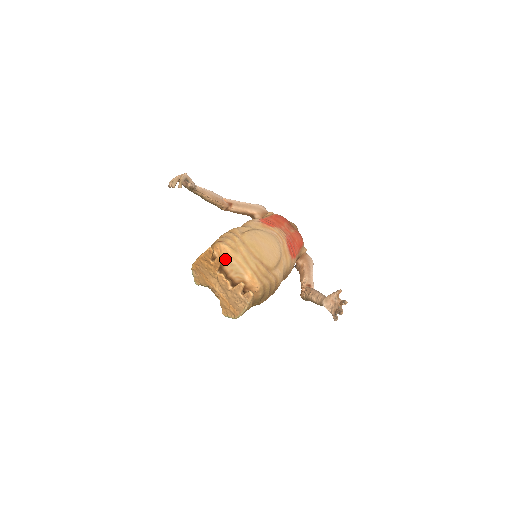
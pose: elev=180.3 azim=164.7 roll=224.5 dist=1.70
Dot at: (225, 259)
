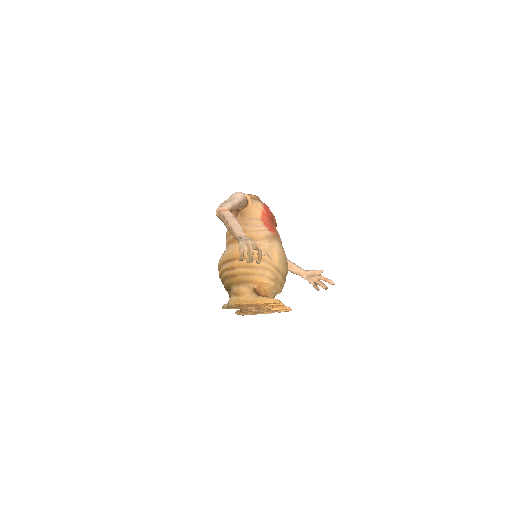
Dot at: (268, 291)
